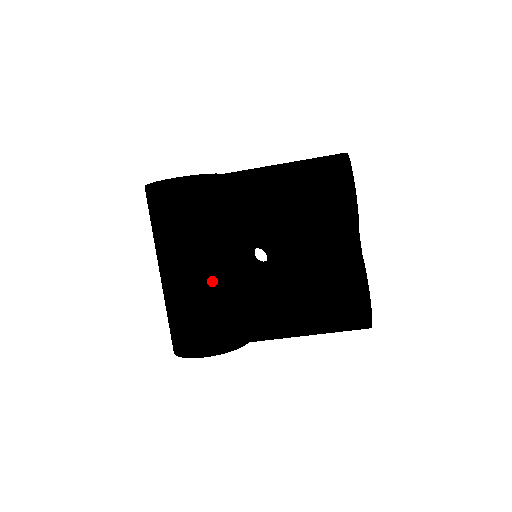
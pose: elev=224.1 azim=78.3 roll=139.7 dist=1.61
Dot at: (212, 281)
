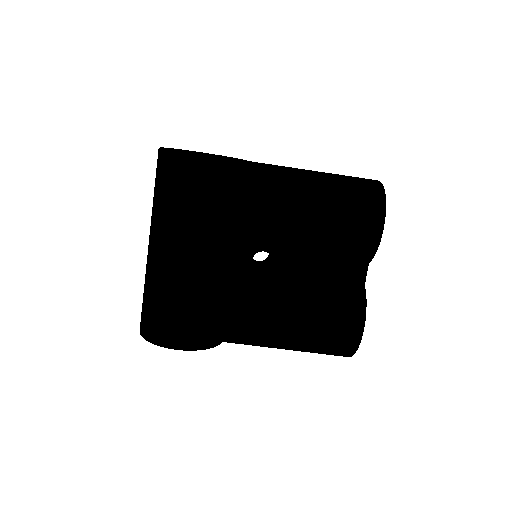
Dot at: (210, 273)
